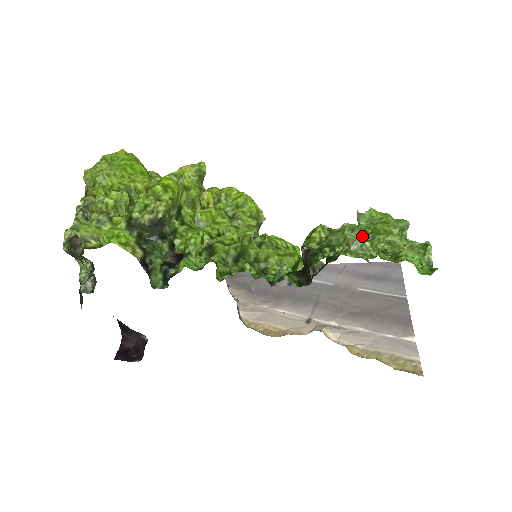
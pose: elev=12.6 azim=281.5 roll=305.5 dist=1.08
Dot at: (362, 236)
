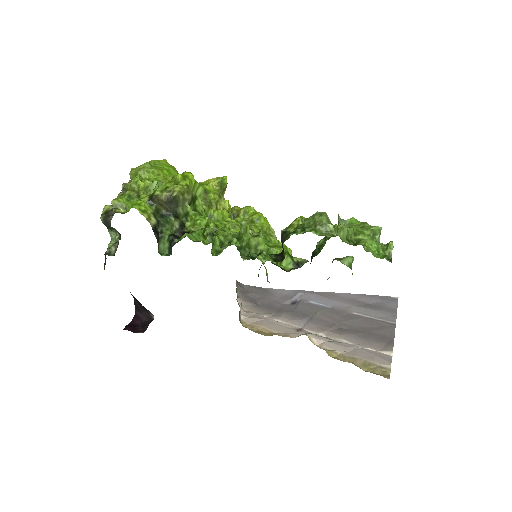
Dot at: (329, 221)
